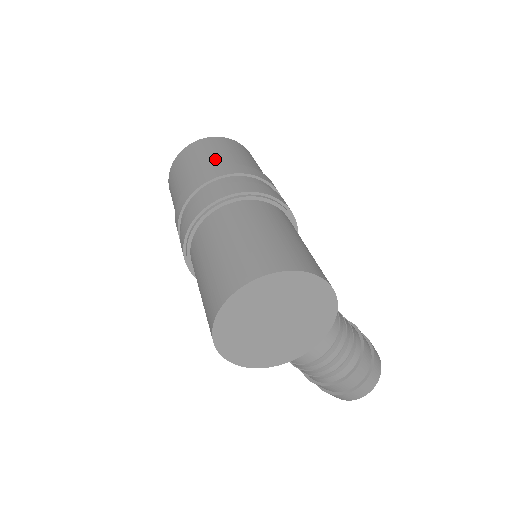
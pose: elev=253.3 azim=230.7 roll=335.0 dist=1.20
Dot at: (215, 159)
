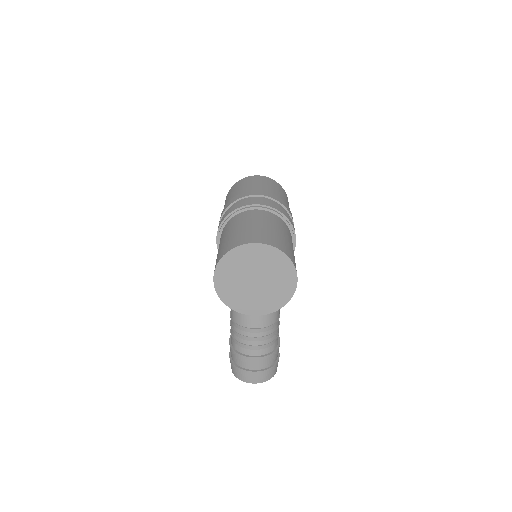
Dot at: (274, 191)
